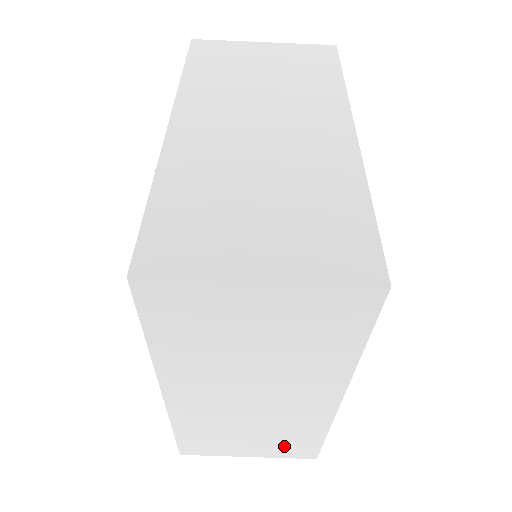
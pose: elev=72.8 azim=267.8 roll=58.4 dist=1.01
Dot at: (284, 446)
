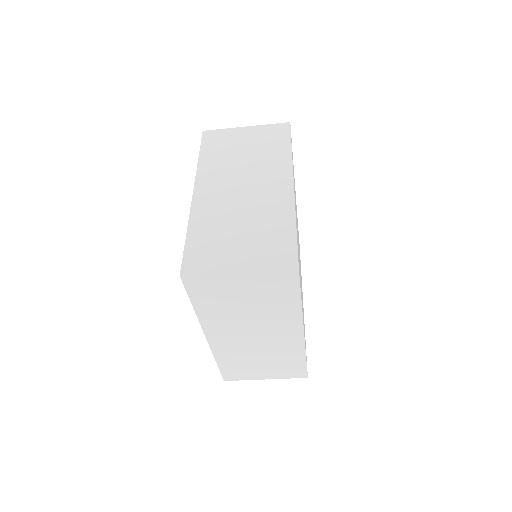
Dot at: occluded
